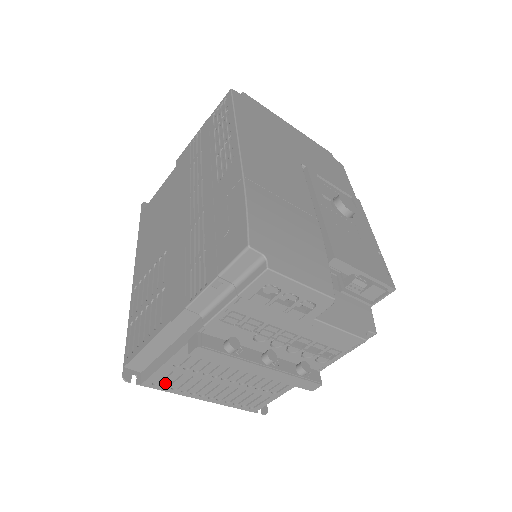
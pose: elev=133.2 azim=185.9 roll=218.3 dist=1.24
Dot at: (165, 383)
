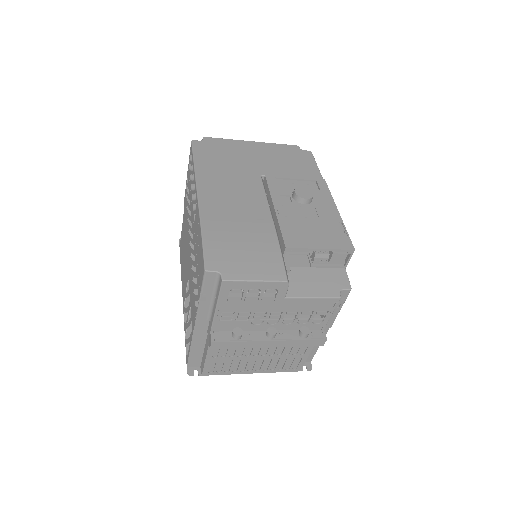
Dot at: (218, 369)
